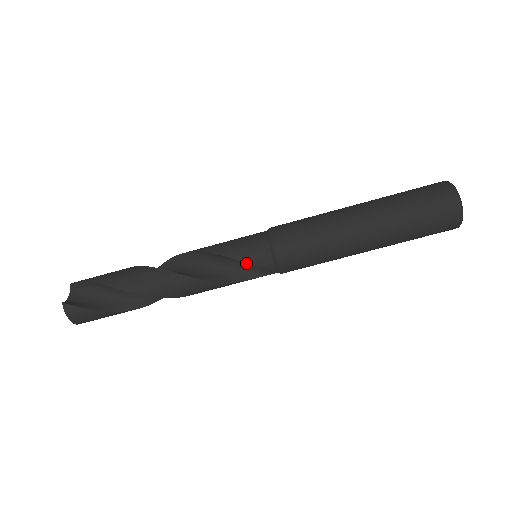
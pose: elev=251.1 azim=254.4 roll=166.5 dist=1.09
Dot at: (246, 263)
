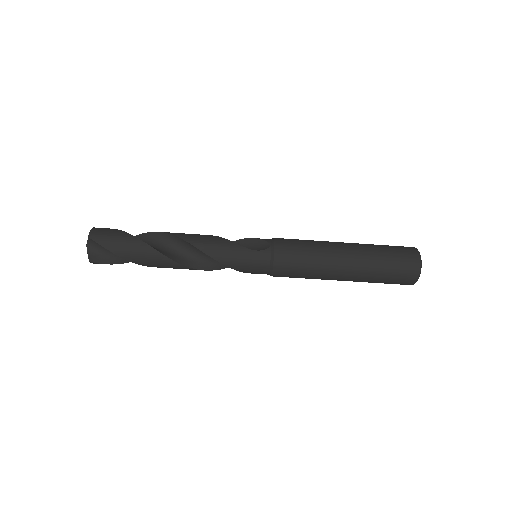
Dot at: occluded
